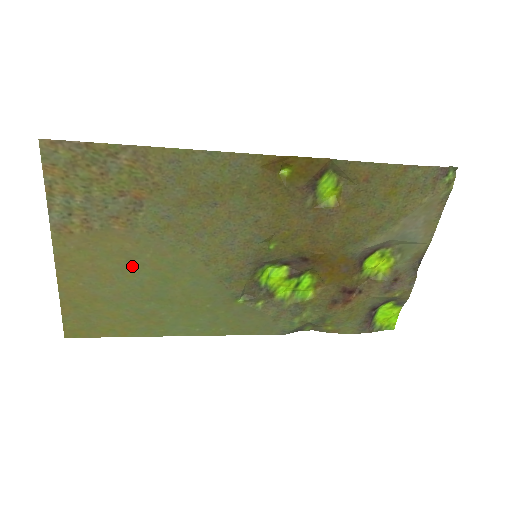
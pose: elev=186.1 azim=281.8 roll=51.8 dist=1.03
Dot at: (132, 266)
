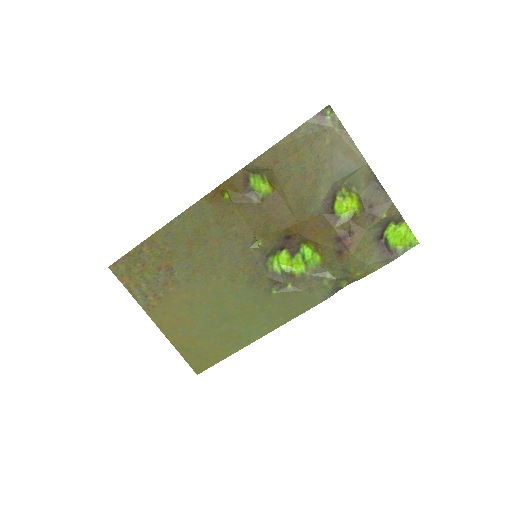
Dot at: (195, 307)
